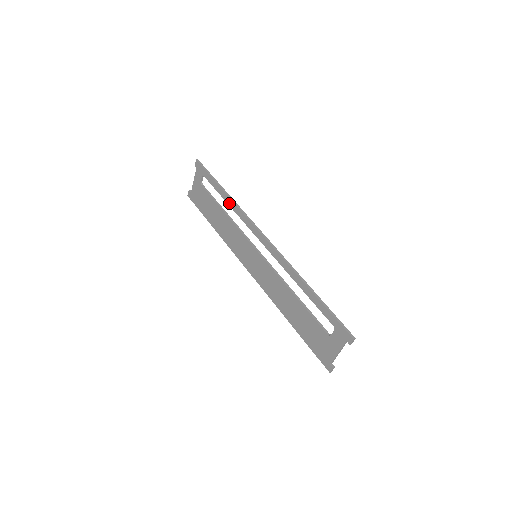
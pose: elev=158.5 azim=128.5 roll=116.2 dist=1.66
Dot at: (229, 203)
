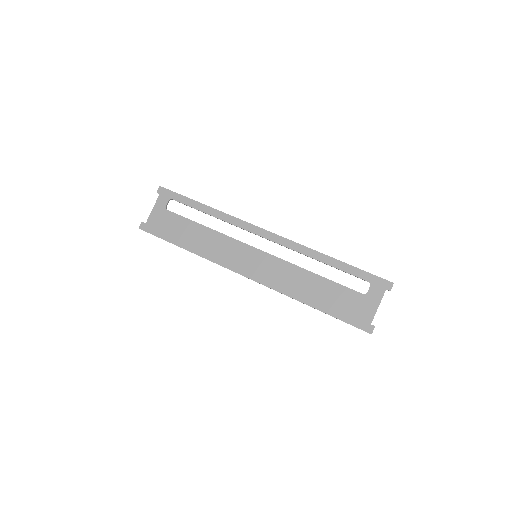
Dot at: (214, 214)
